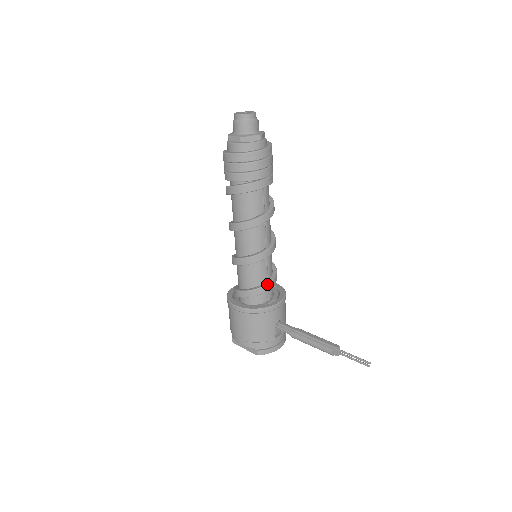
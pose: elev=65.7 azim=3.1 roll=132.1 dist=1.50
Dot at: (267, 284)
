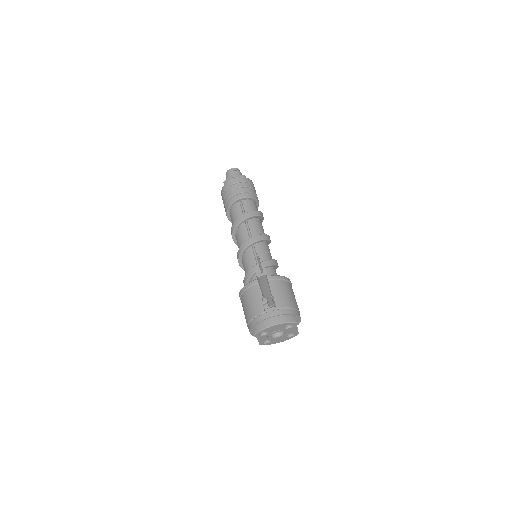
Dot at: (253, 267)
